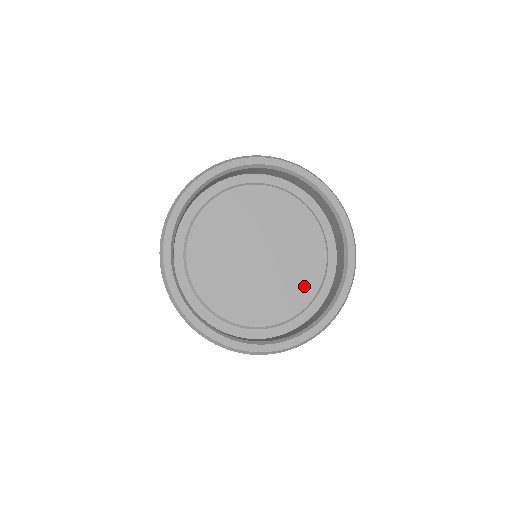
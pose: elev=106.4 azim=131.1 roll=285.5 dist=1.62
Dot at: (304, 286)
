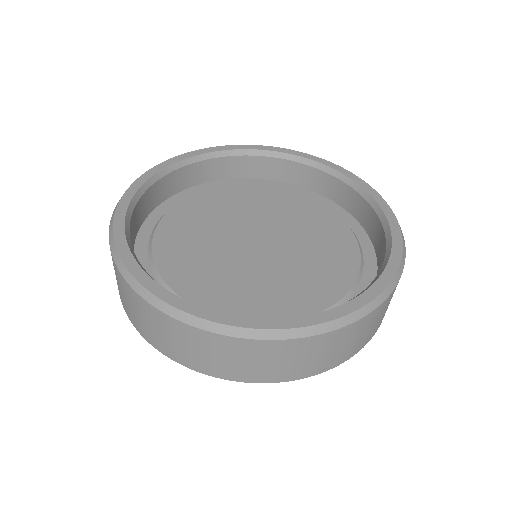
Dot at: (275, 303)
